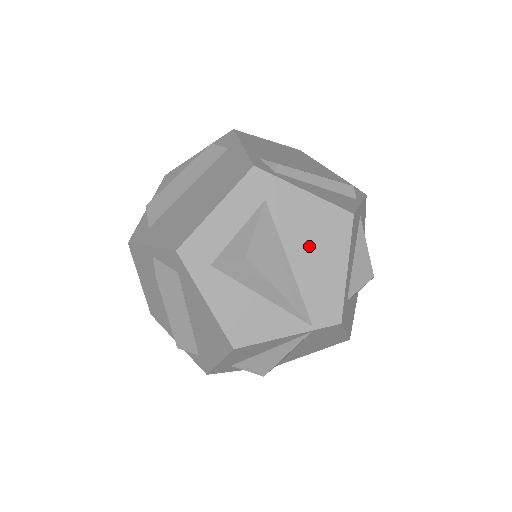
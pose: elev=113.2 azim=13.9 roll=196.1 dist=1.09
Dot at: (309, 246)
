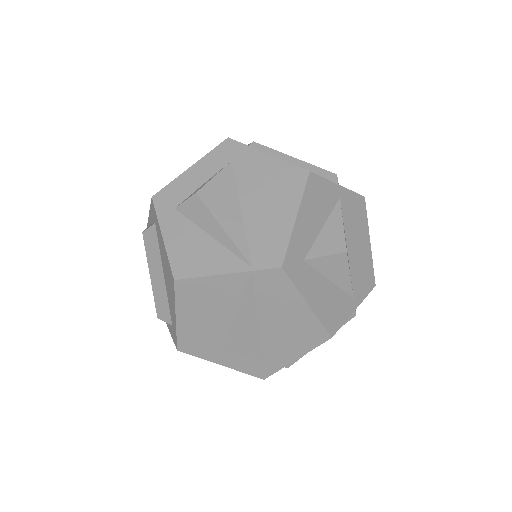
Dot at: (262, 196)
